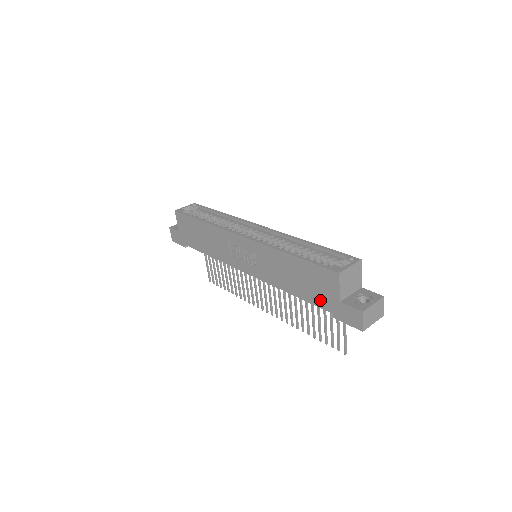
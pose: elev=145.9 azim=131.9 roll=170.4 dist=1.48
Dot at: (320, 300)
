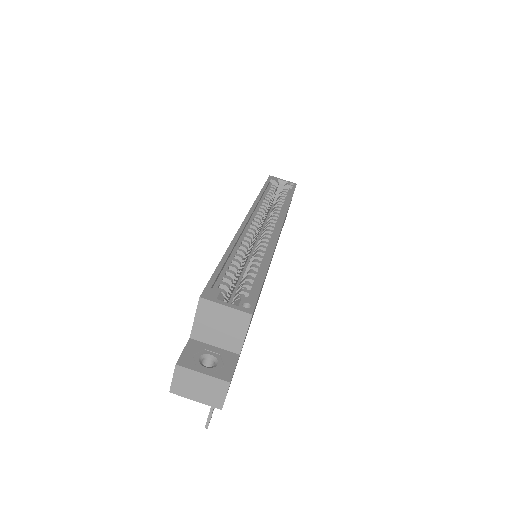
Dot at: occluded
